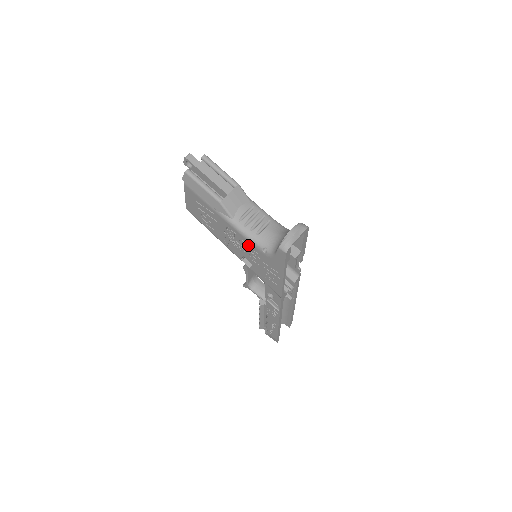
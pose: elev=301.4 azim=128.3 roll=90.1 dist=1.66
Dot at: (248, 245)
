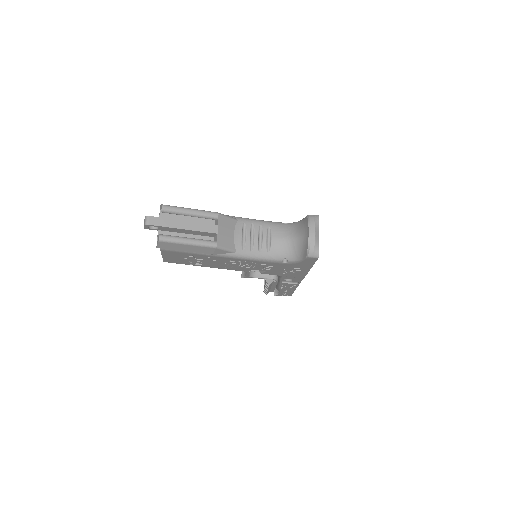
Dot at: (261, 264)
